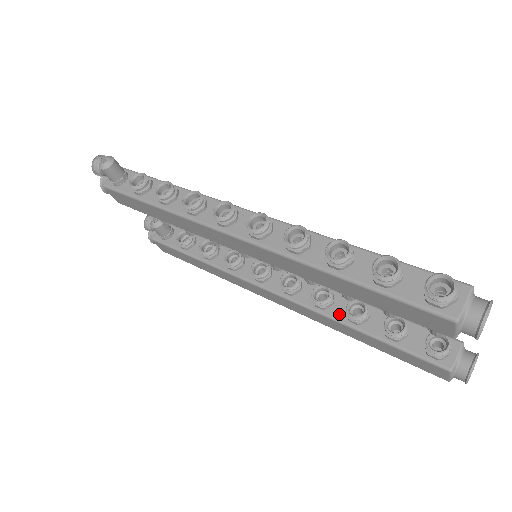
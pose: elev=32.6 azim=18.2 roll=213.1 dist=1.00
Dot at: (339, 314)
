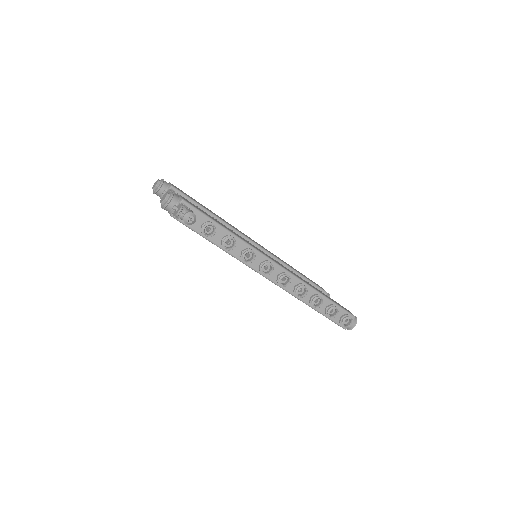
Dot at: occluded
